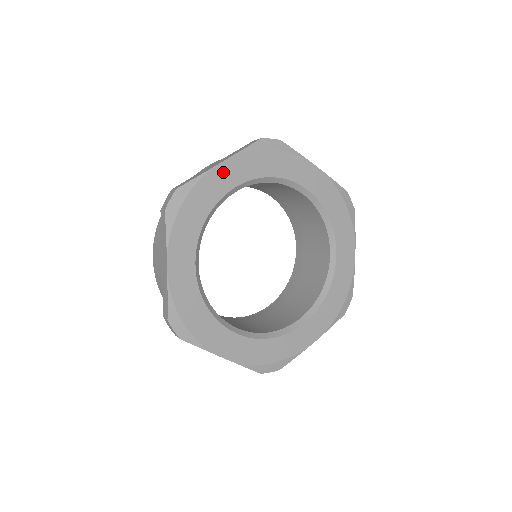
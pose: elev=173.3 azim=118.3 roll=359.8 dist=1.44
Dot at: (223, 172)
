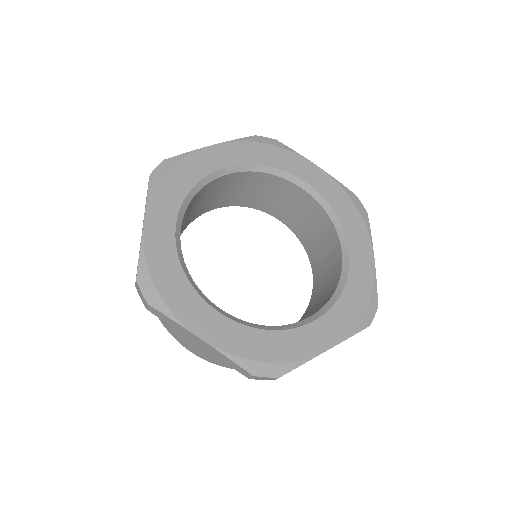
Dot at: (214, 153)
